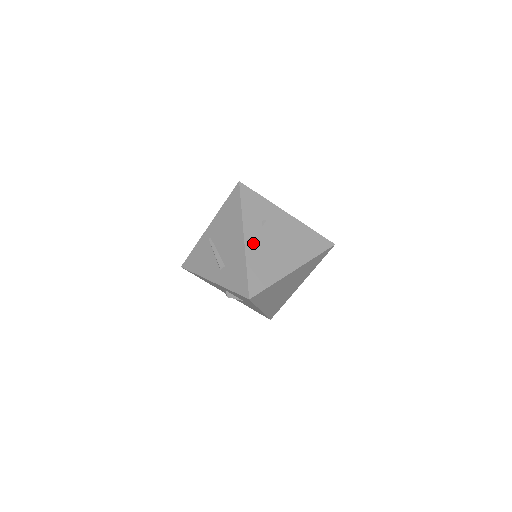
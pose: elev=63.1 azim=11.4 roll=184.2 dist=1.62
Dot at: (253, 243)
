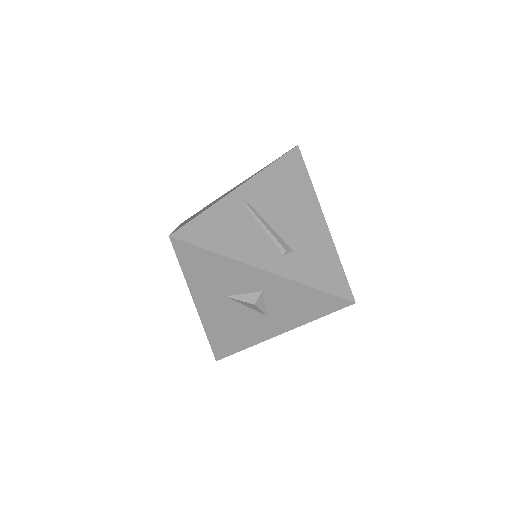
Dot at: occluded
